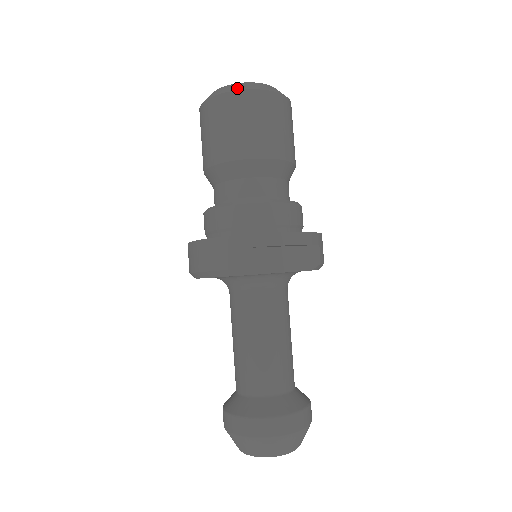
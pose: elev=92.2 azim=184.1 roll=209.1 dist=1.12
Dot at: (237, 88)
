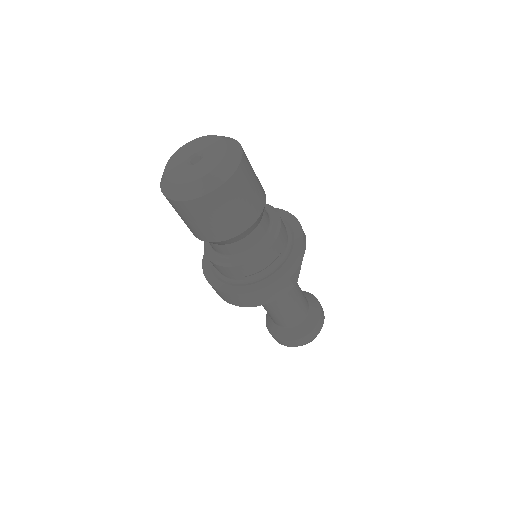
Dot at: (221, 180)
